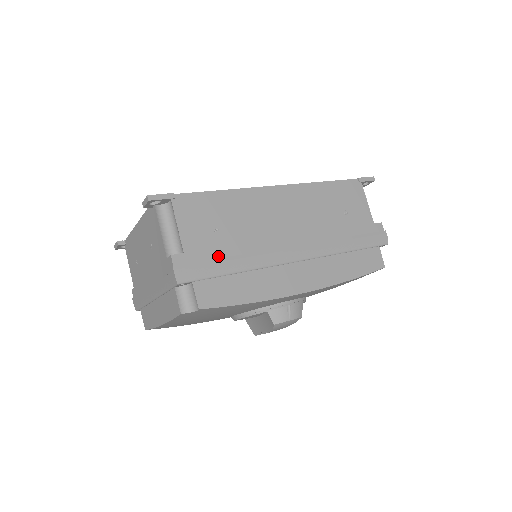
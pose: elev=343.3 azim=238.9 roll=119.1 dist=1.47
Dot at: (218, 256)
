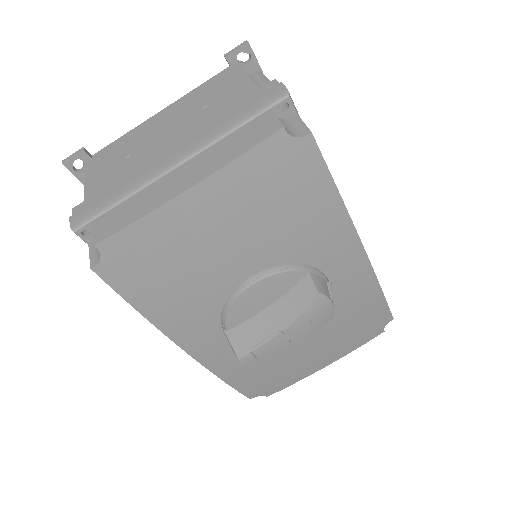
Dot at: occluded
